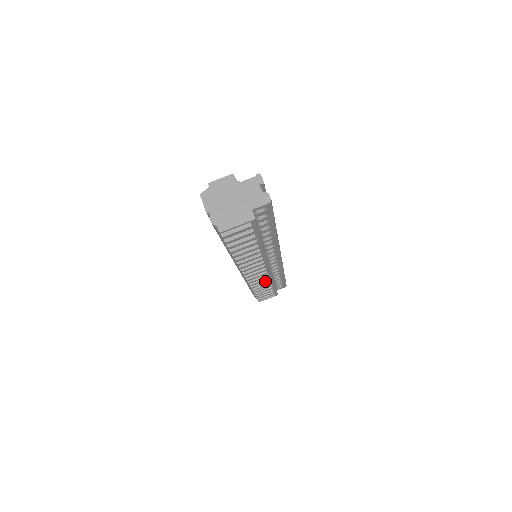
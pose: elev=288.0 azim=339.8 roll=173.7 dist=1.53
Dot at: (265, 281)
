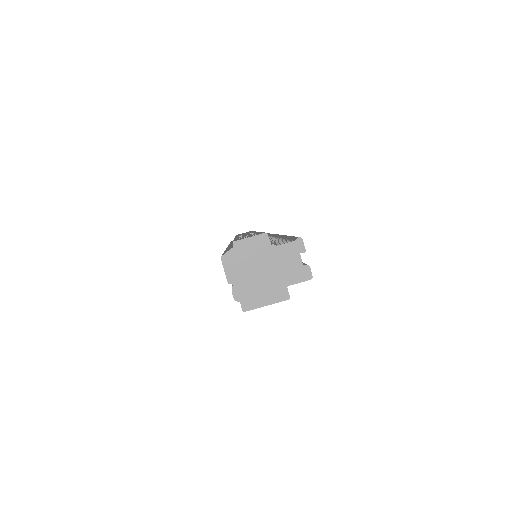
Dot at: occluded
